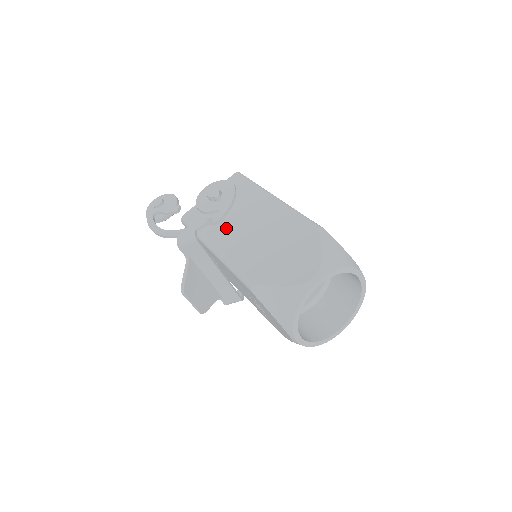
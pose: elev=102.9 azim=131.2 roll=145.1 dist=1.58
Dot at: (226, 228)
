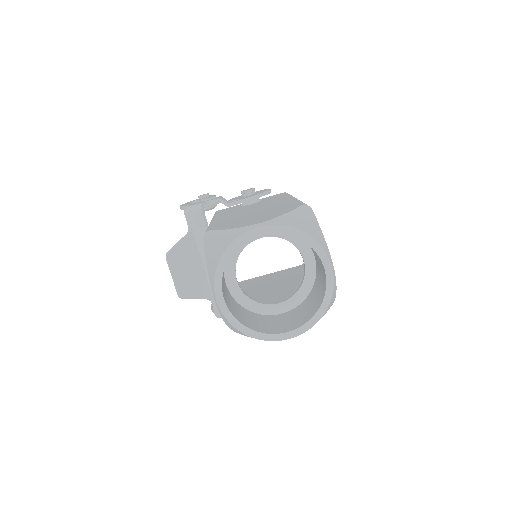
Dot at: (235, 211)
